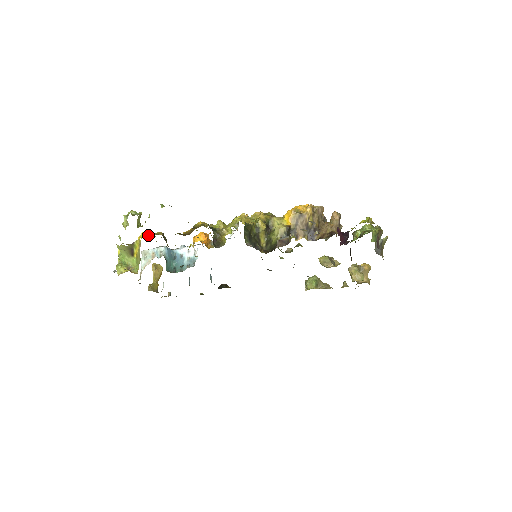
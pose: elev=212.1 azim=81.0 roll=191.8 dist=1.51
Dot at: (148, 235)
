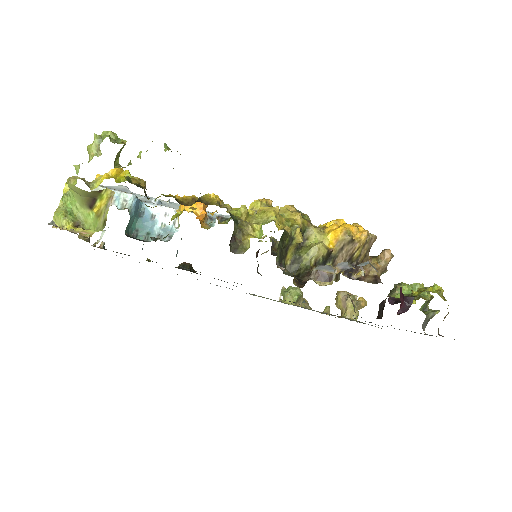
Dot at: (120, 176)
